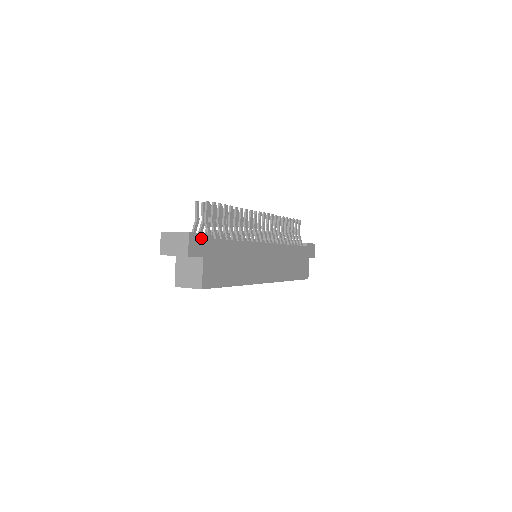
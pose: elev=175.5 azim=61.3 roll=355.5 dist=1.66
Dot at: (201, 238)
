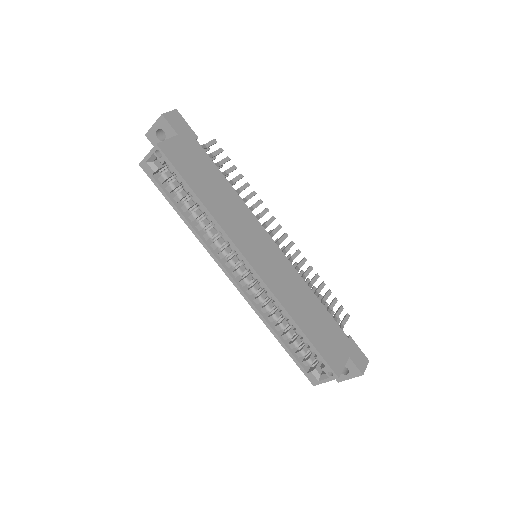
Dot at: (186, 127)
